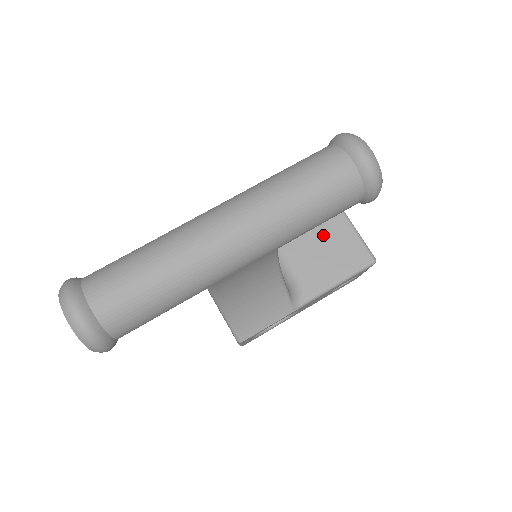
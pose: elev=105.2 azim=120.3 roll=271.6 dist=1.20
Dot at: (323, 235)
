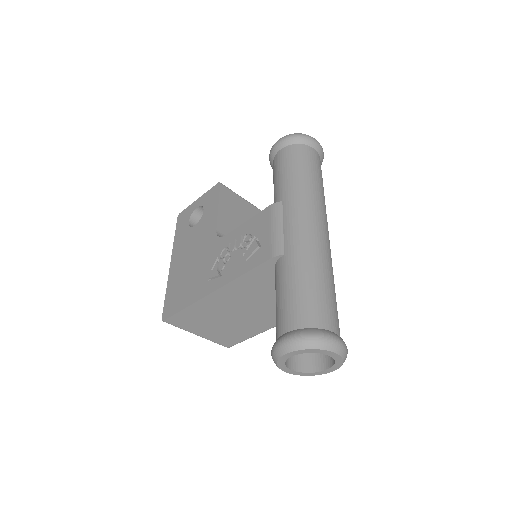
Dot at: occluded
